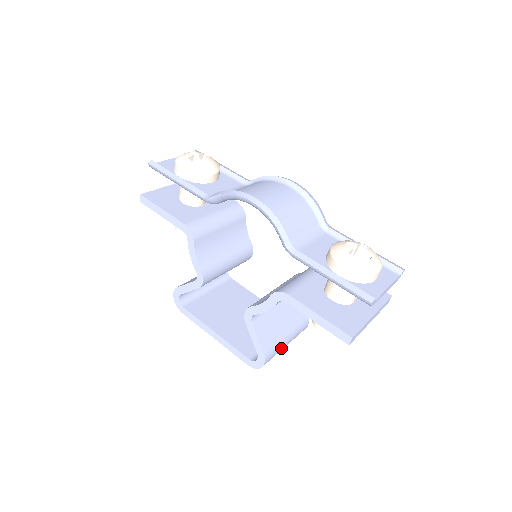
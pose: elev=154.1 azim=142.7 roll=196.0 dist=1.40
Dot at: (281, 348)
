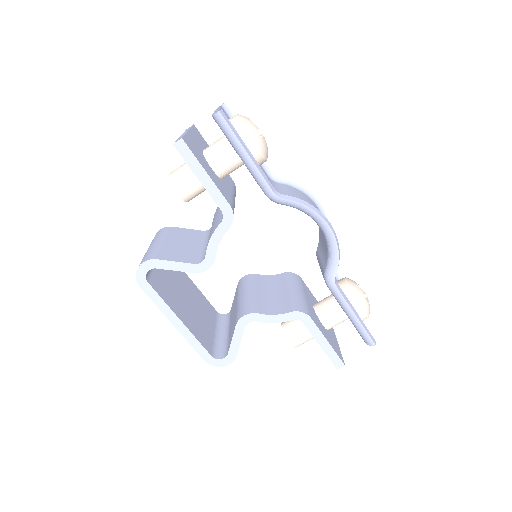
Dot at: occluded
